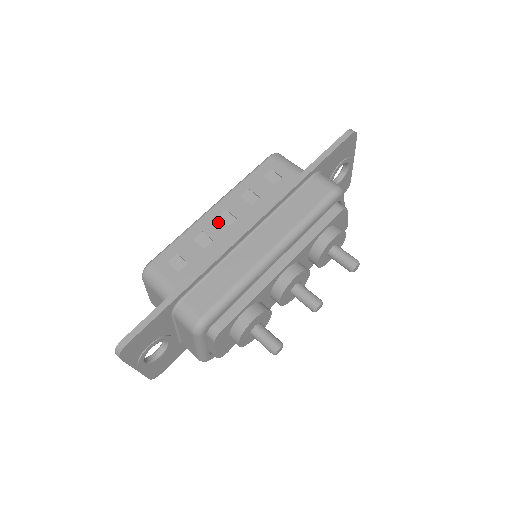
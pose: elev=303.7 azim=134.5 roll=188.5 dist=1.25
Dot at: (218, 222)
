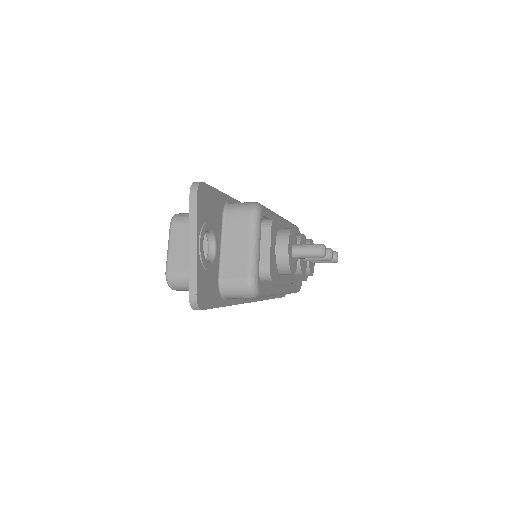
Dot at: occluded
